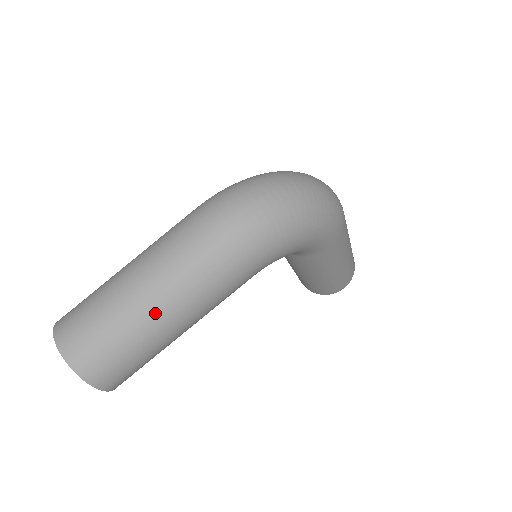
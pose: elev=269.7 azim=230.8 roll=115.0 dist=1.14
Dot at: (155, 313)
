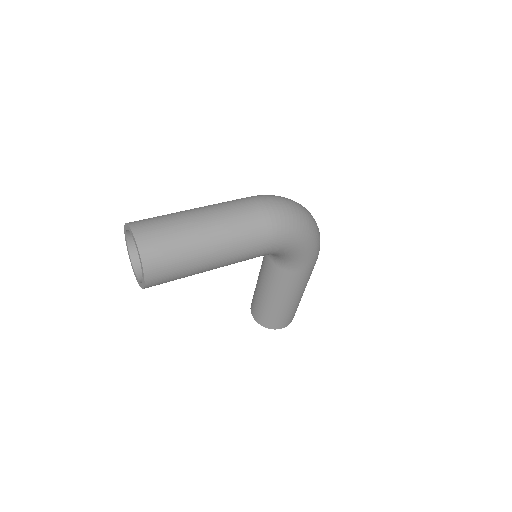
Dot at: (209, 239)
